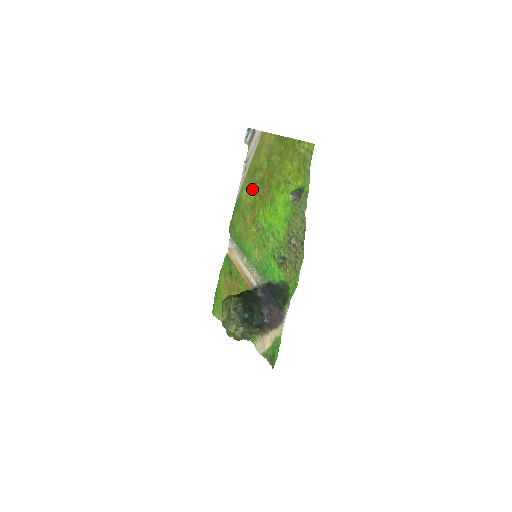
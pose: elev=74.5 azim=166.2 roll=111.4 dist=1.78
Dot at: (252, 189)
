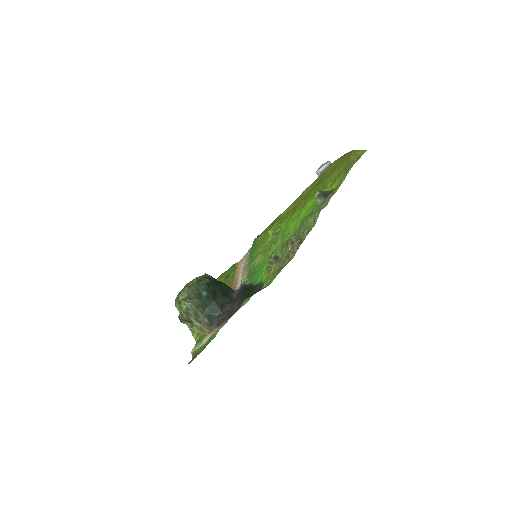
Dot at: (295, 202)
